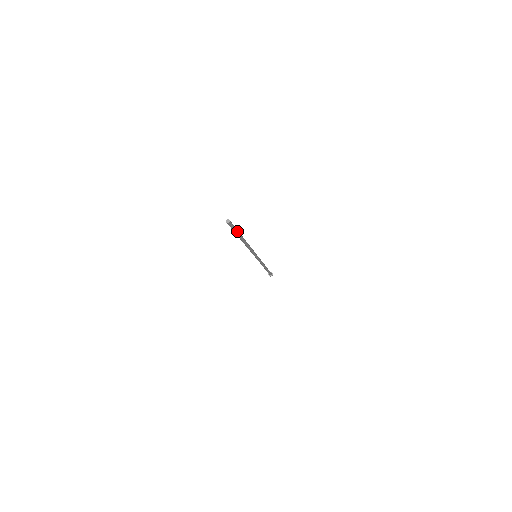
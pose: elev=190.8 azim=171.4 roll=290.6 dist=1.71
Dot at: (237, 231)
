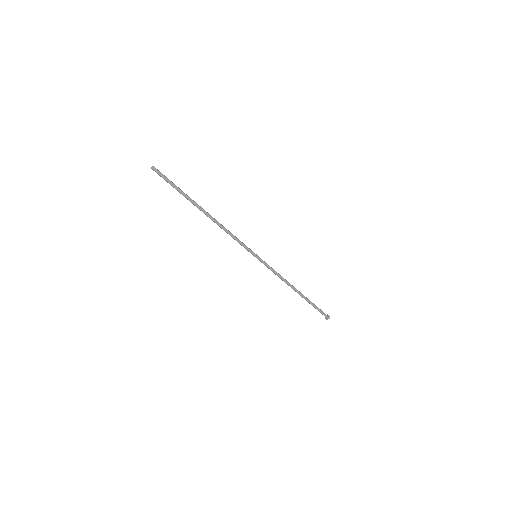
Dot at: (178, 188)
